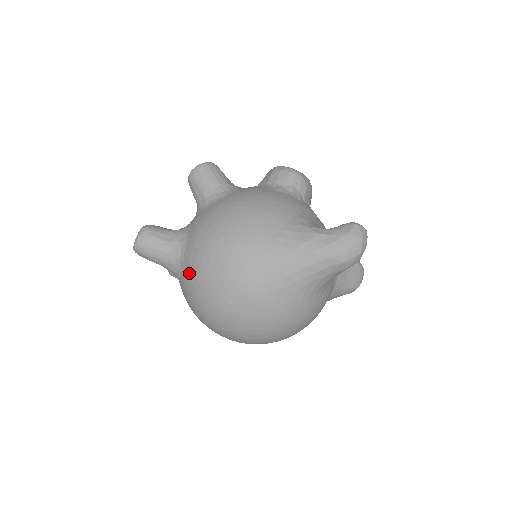
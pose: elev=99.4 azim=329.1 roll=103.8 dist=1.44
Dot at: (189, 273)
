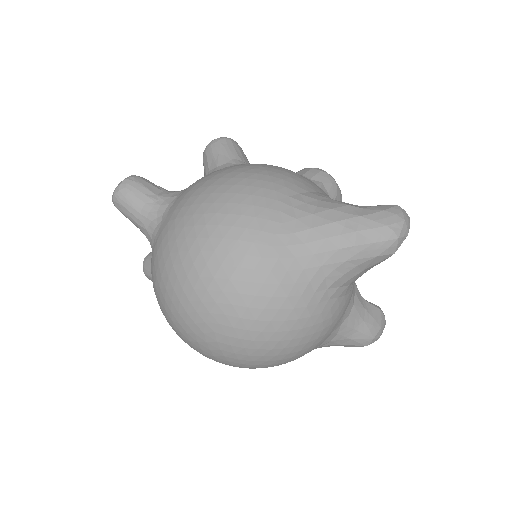
Dot at: (168, 225)
